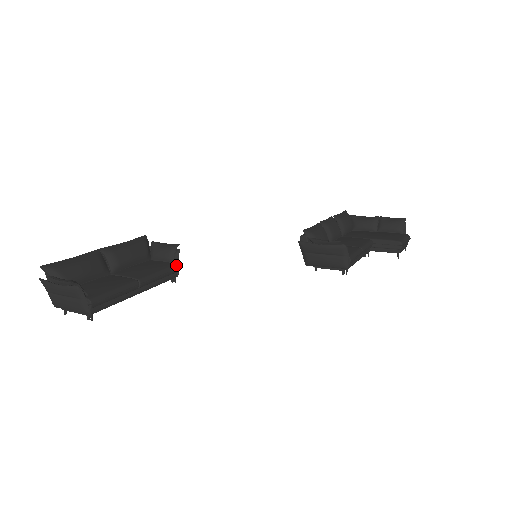
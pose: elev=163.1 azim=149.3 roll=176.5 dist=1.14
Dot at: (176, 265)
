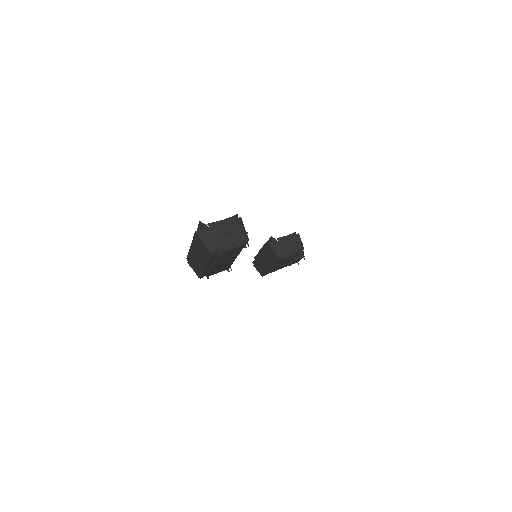
Dot at: occluded
